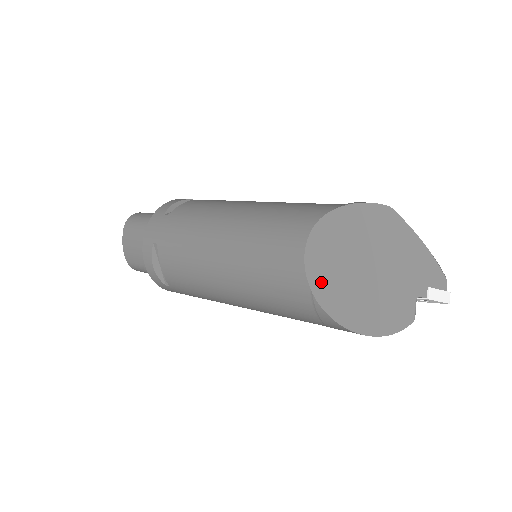
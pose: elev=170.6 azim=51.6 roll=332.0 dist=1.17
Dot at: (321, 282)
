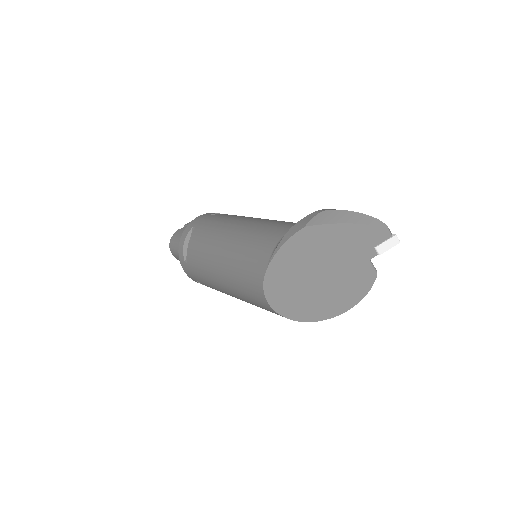
Dot at: (294, 311)
